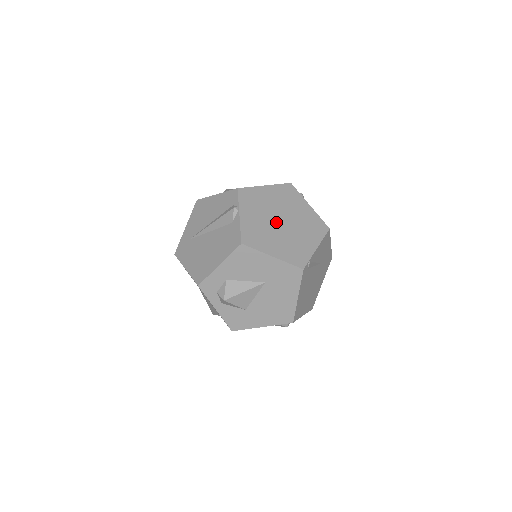
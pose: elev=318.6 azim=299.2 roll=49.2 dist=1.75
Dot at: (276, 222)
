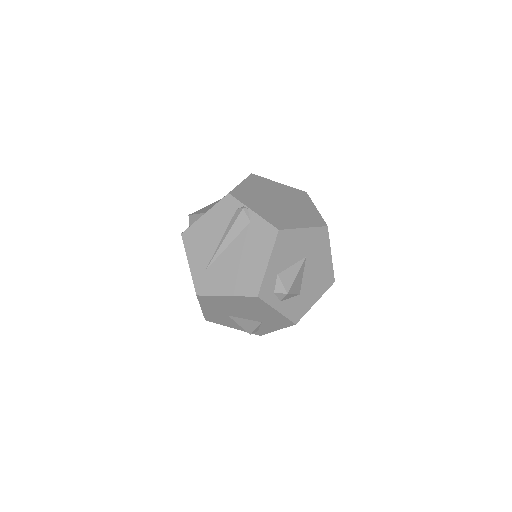
Dot at: (277, 204)
